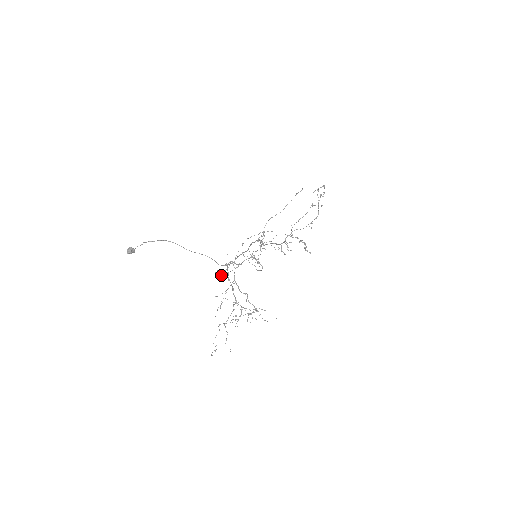
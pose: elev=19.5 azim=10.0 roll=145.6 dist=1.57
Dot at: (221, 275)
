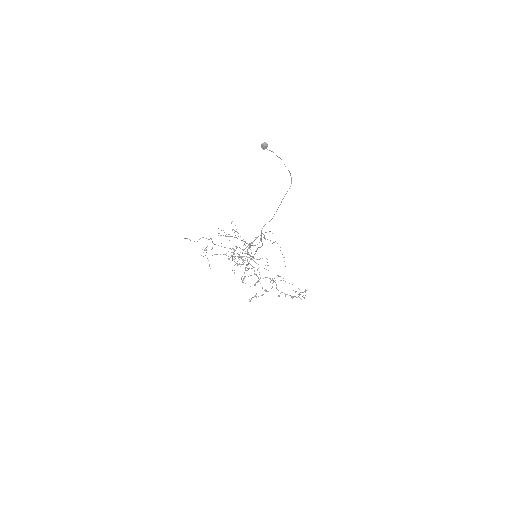
Dot at: (232, 229)
